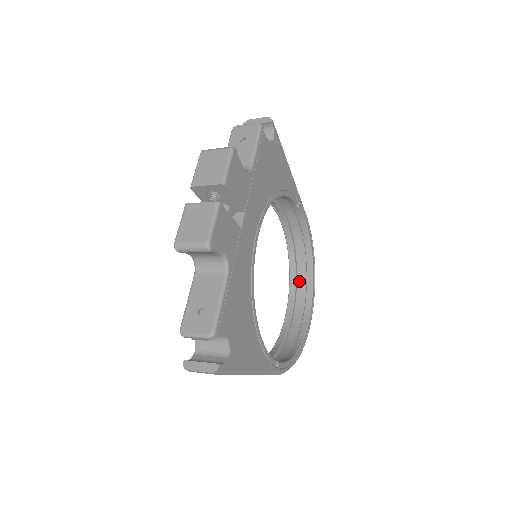
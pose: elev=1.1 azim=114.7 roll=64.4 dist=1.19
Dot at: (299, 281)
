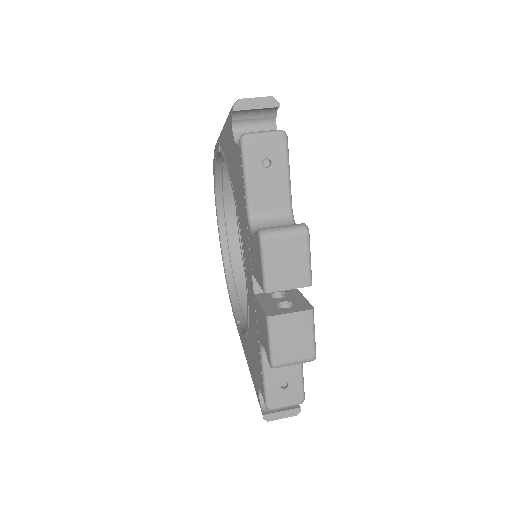
Dot at: (225, 196)
